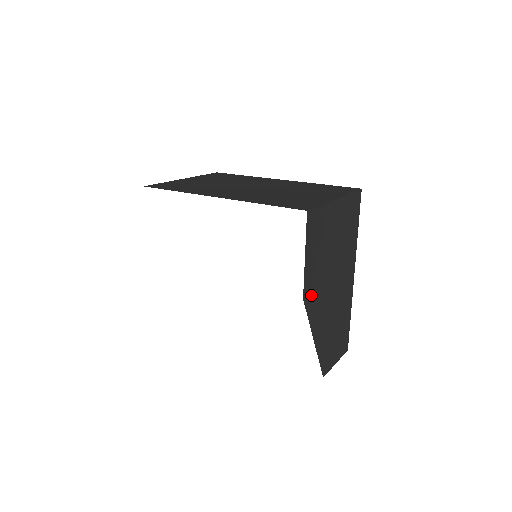
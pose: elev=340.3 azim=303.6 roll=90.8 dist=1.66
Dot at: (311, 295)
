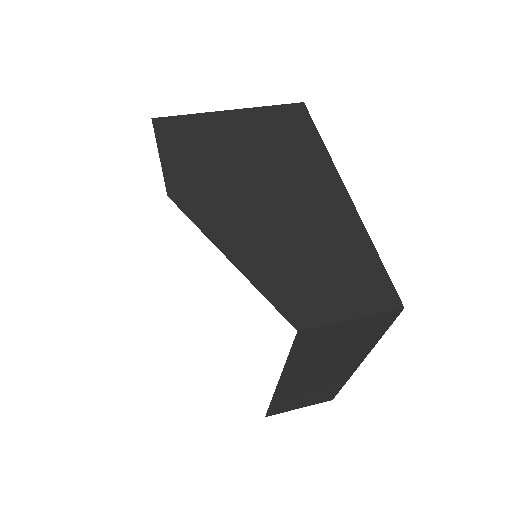
Dot at: (193, 196)
